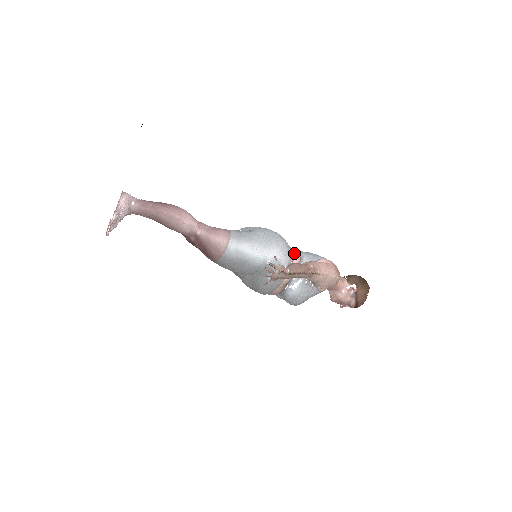
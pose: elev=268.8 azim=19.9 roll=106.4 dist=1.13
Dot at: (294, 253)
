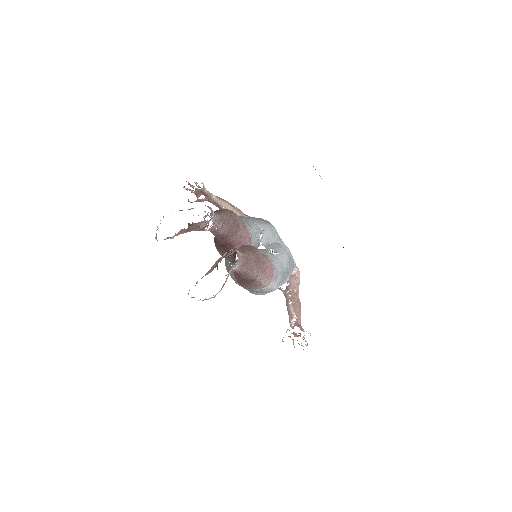
Dot at: occluded
